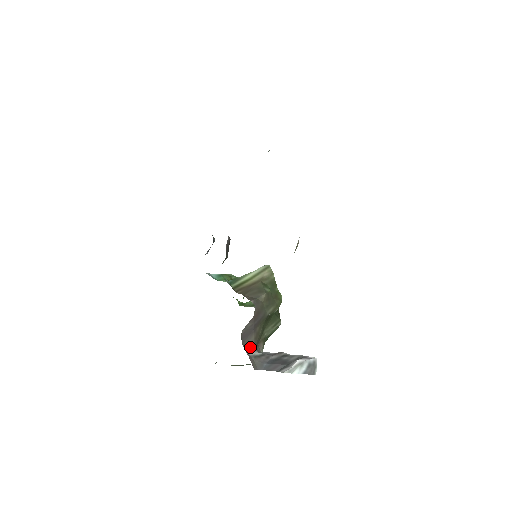
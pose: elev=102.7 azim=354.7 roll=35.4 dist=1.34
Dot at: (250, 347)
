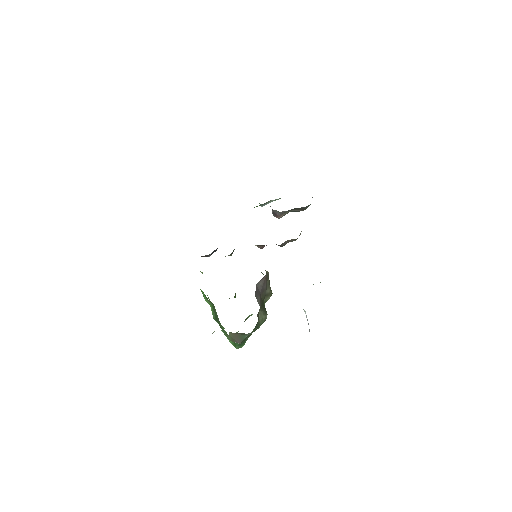
Dot at: (258, 303)
